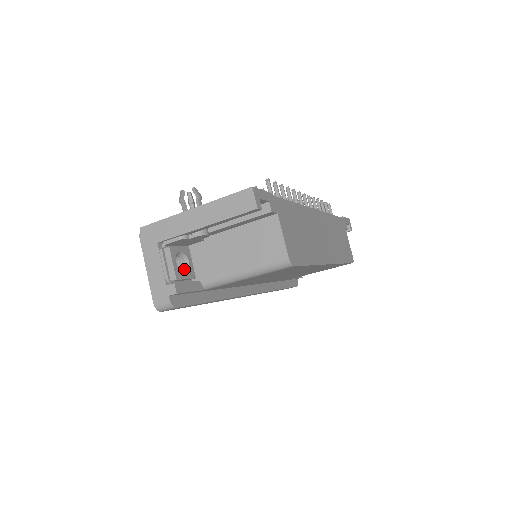
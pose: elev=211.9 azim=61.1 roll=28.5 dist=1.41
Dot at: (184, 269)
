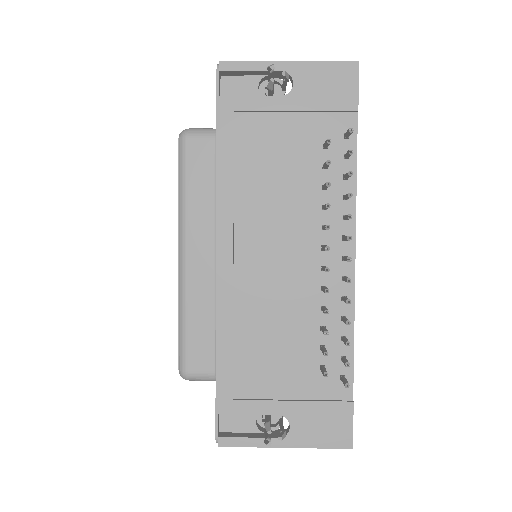
Dot at: occluded
